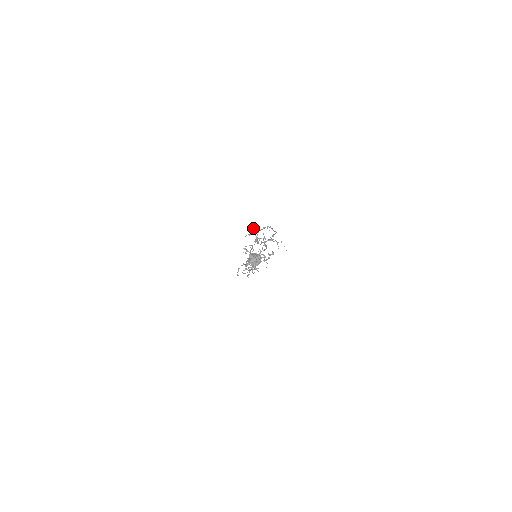
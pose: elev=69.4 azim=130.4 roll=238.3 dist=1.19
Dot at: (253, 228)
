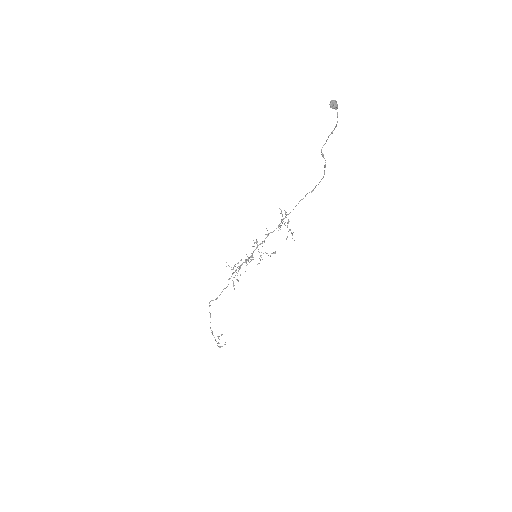
Dot at: (285, 217)
